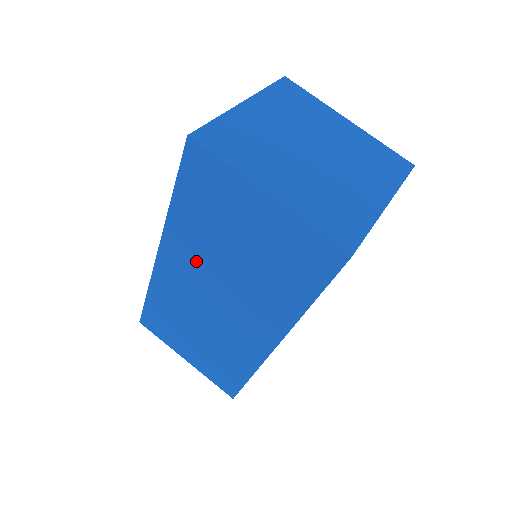
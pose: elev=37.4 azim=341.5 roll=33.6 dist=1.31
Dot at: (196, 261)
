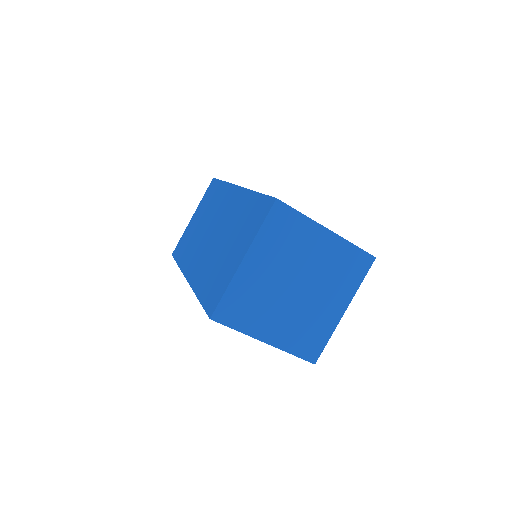
Dot at: occluded
